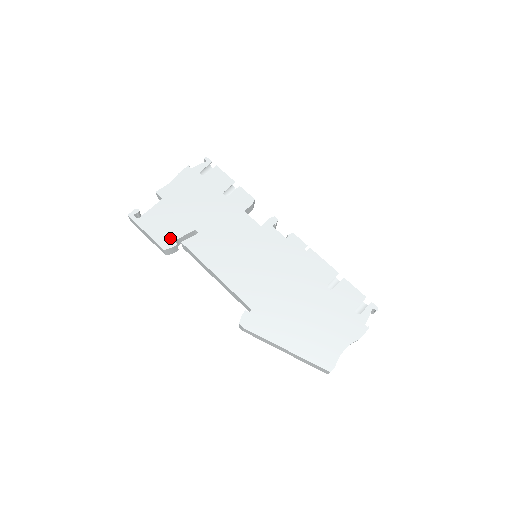
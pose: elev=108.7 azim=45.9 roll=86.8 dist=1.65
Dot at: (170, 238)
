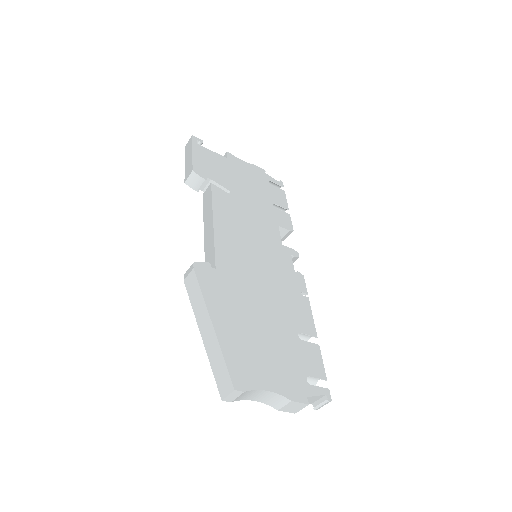
Dot at: (206, 173)
